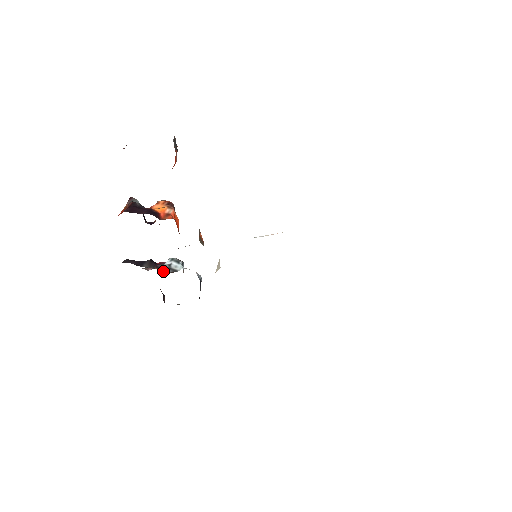
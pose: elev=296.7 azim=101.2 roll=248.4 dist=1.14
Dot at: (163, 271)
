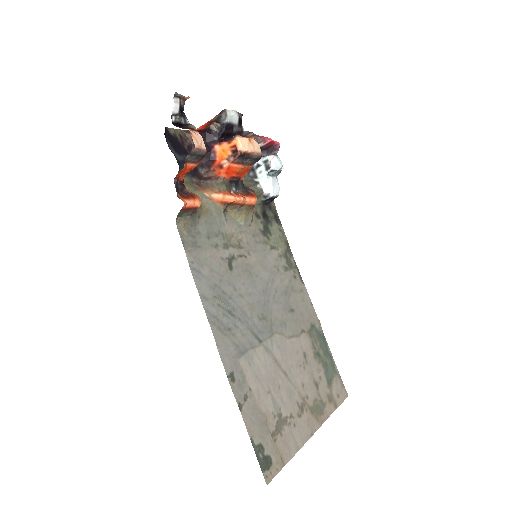
Dot at: occluded
